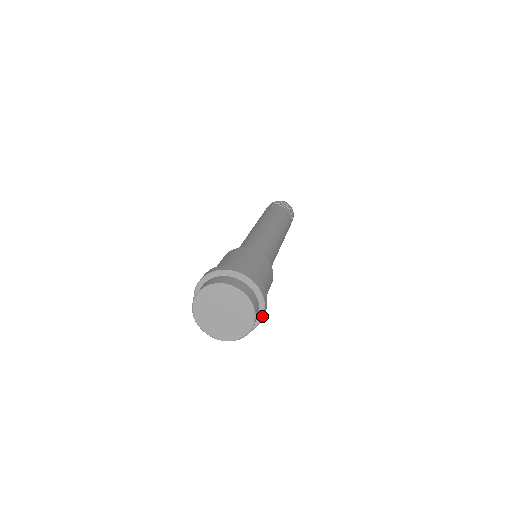
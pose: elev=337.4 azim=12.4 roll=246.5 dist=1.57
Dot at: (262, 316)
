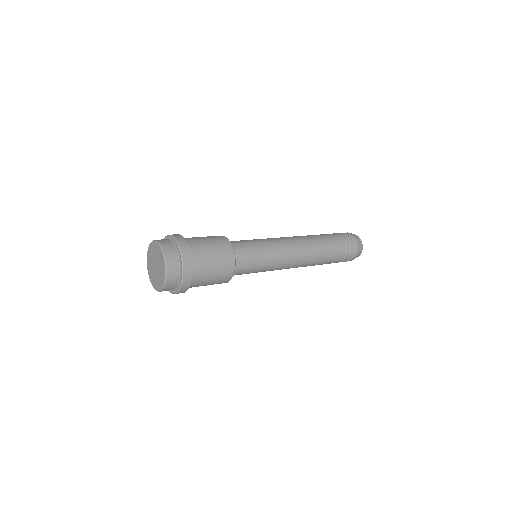
Dot at: (181, 261)
